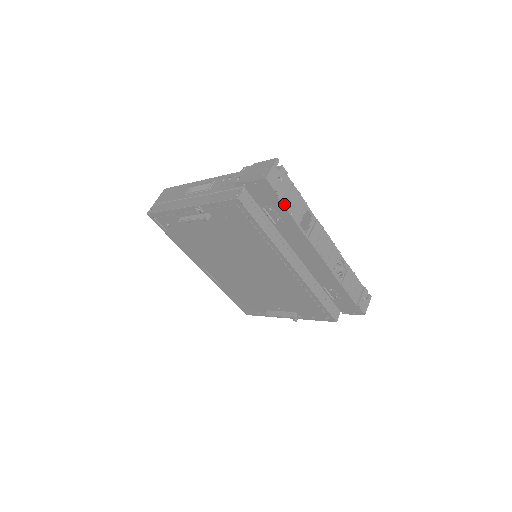
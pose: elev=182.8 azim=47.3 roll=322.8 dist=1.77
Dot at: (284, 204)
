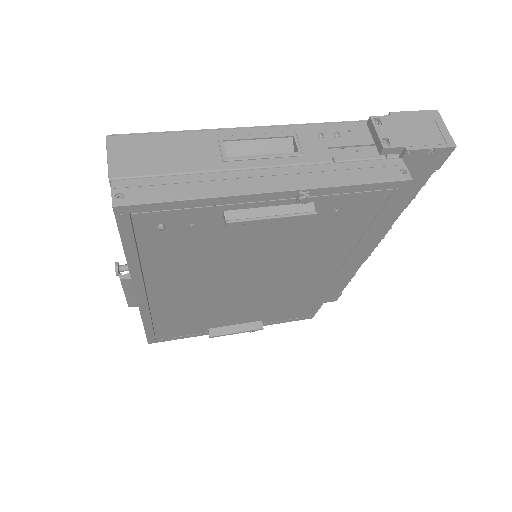
Dot at: (425, 184)
